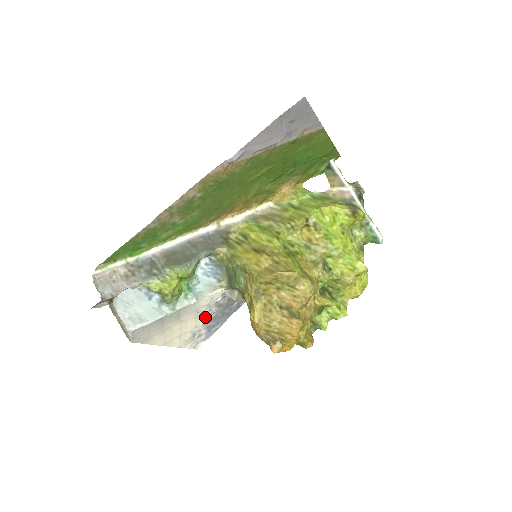
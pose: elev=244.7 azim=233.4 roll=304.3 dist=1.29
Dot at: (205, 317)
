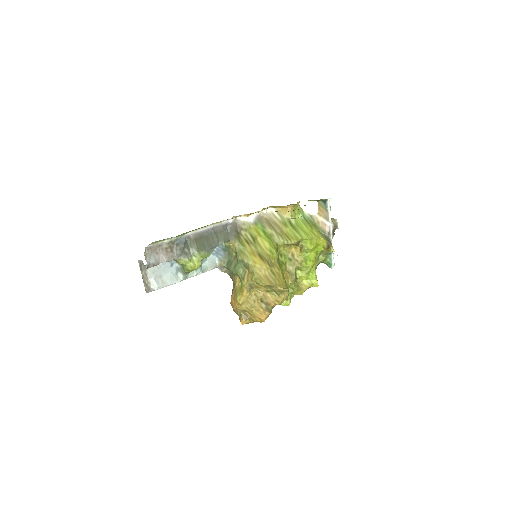
Dot at: occluded
